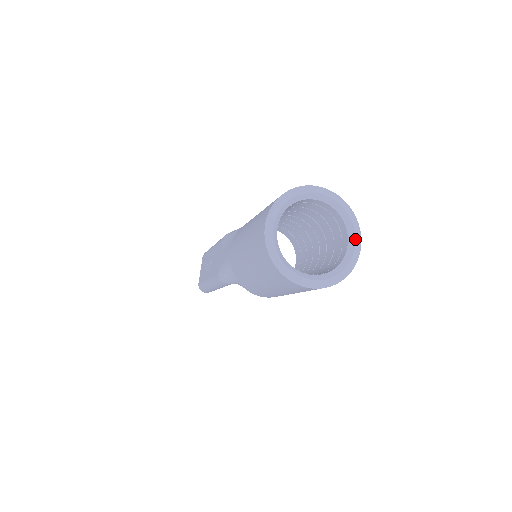
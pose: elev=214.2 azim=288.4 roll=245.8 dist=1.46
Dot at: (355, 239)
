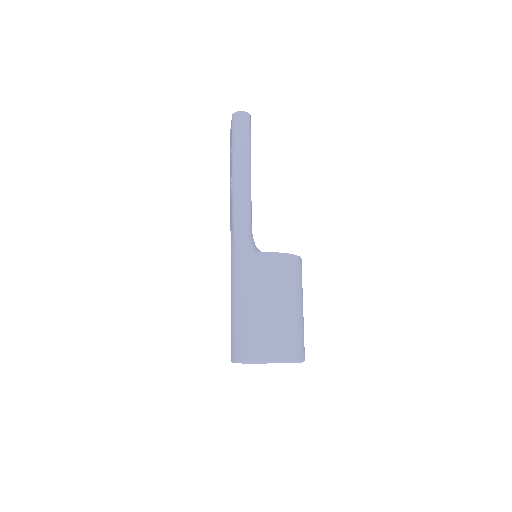
Dot at: occluded
